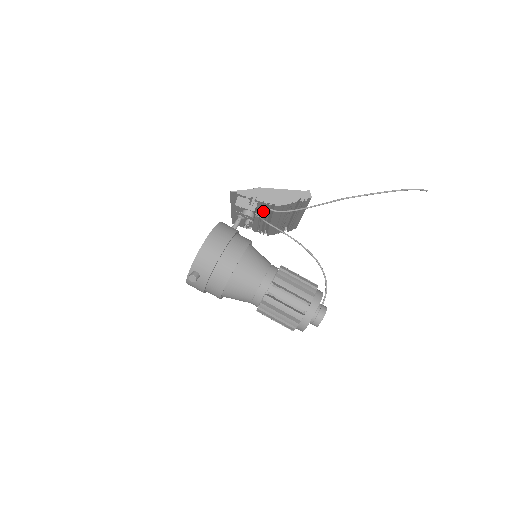
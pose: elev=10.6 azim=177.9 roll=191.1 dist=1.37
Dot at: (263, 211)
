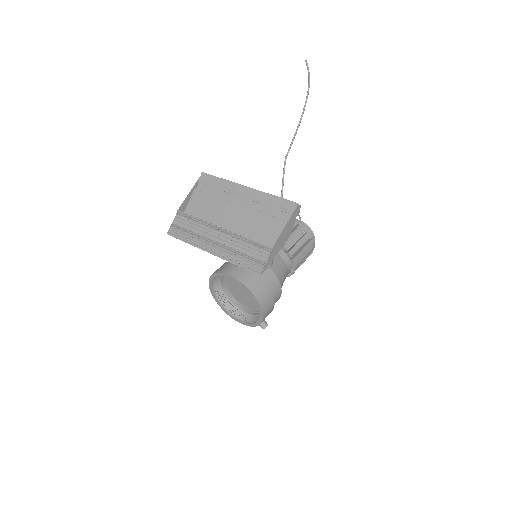
Dot at: (257, 240)
